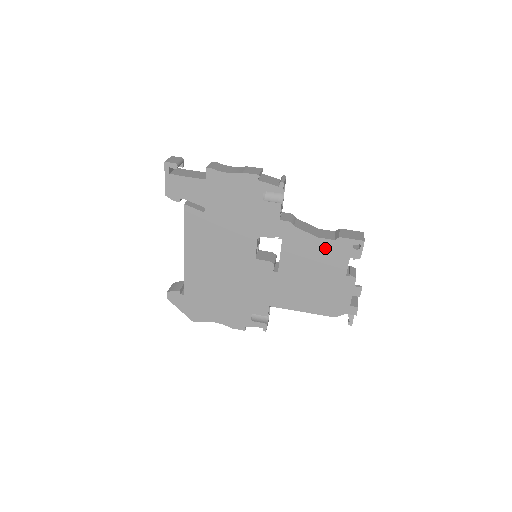
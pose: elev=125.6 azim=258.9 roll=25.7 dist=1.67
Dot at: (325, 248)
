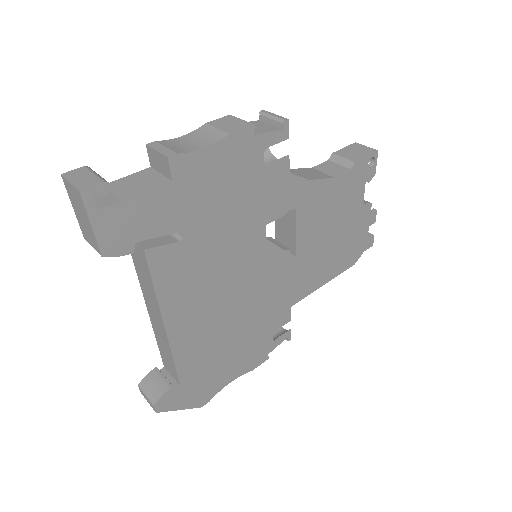
Dot at: (342, 187)
